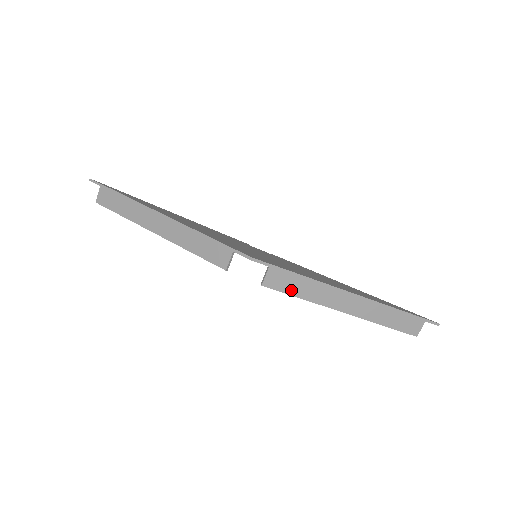
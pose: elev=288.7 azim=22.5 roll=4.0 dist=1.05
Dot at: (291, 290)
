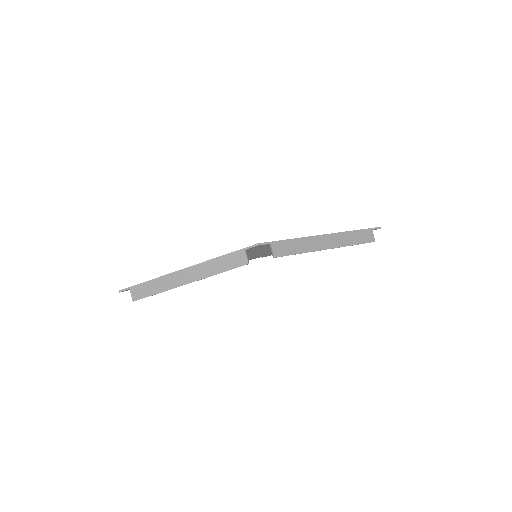
Dot at: (291, 251)
